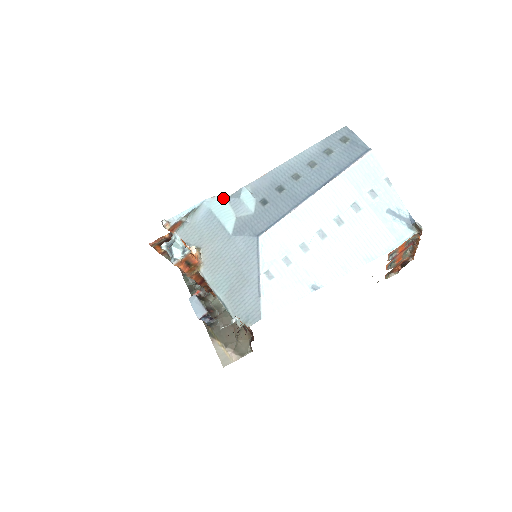
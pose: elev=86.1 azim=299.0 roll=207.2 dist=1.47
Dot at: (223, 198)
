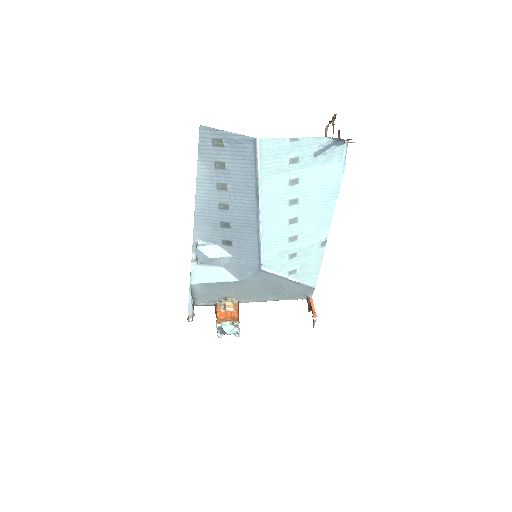
Dot at: (196, 267)
